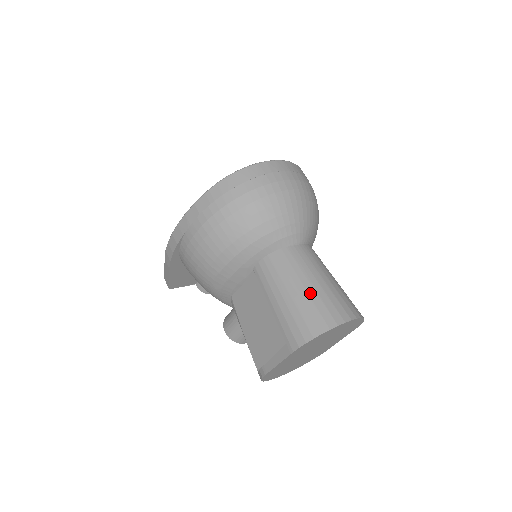
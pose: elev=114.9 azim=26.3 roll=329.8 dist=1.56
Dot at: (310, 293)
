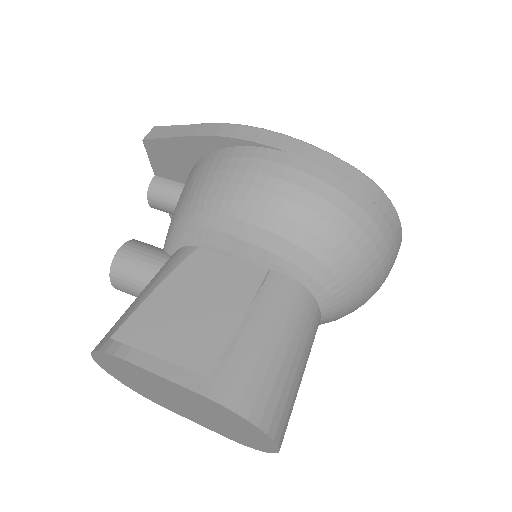
Dot at: (291, 373)
